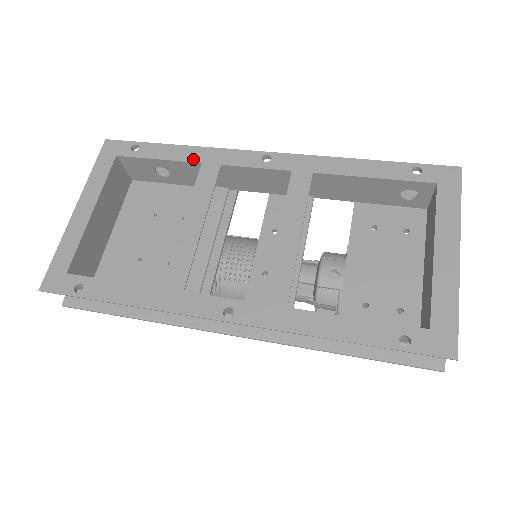
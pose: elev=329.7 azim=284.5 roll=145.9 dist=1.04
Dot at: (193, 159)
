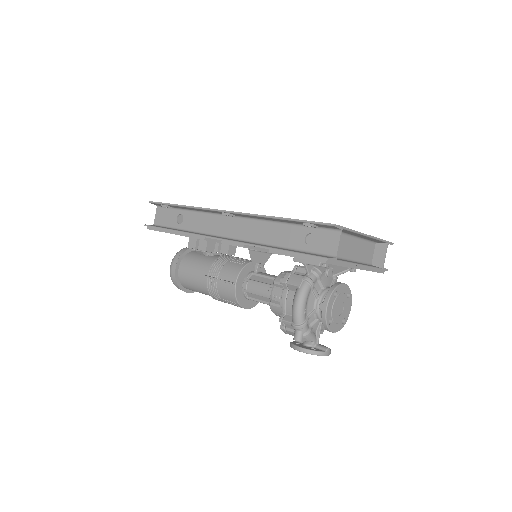
Dot at: occluded
